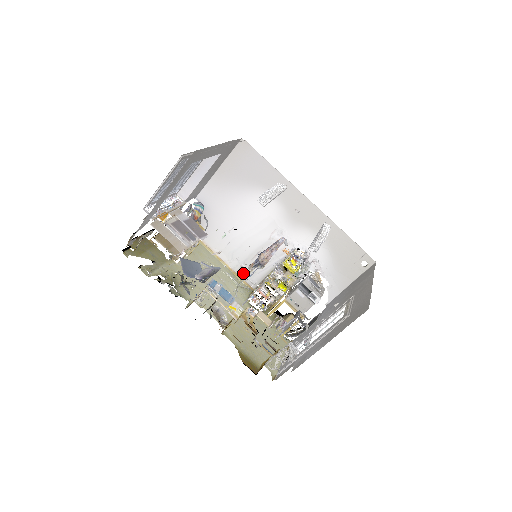
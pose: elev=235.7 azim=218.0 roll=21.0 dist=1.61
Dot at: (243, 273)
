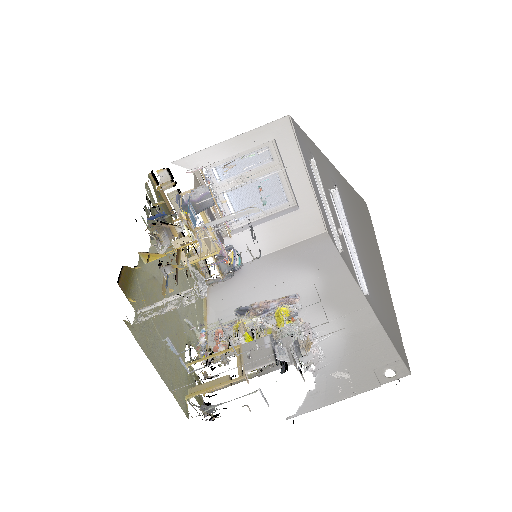
Dot at: occluded
